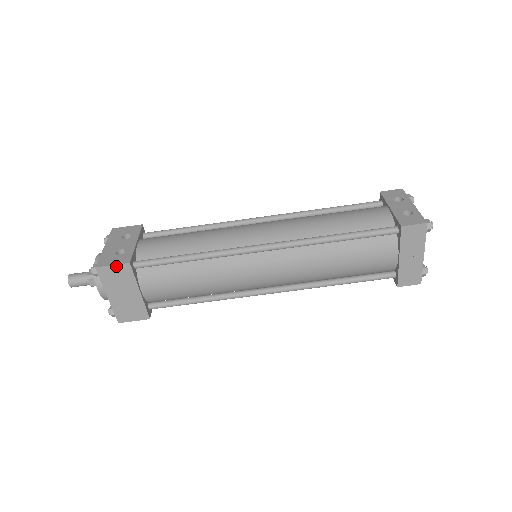
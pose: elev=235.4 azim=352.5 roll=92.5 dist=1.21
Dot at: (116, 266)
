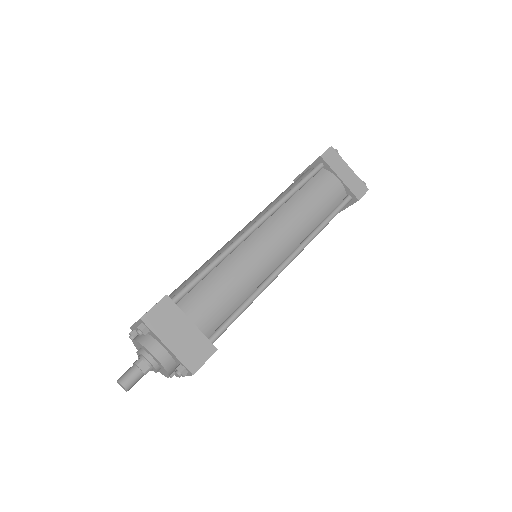
Dot at: (157, 306)
